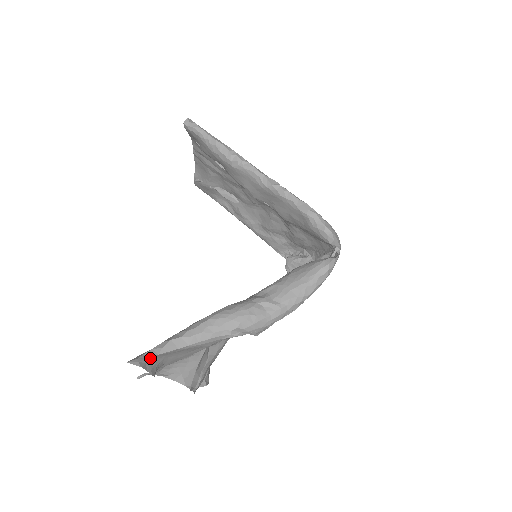
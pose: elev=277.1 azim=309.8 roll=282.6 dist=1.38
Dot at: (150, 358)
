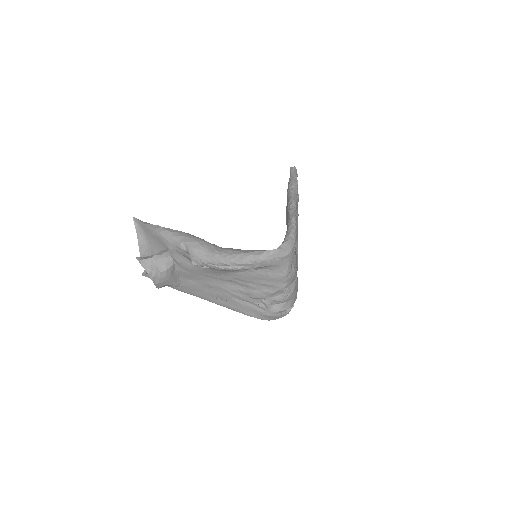
Dot at: (144, 230)
